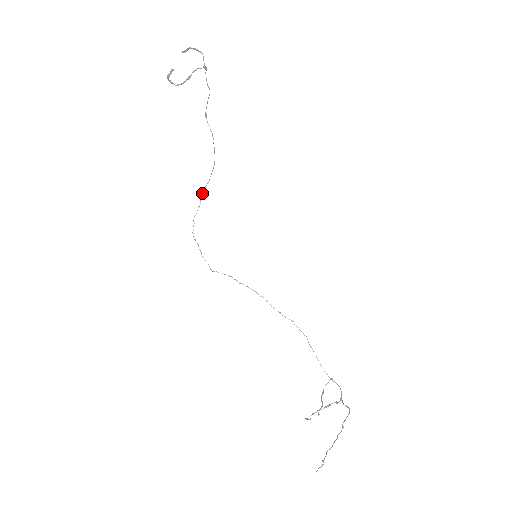
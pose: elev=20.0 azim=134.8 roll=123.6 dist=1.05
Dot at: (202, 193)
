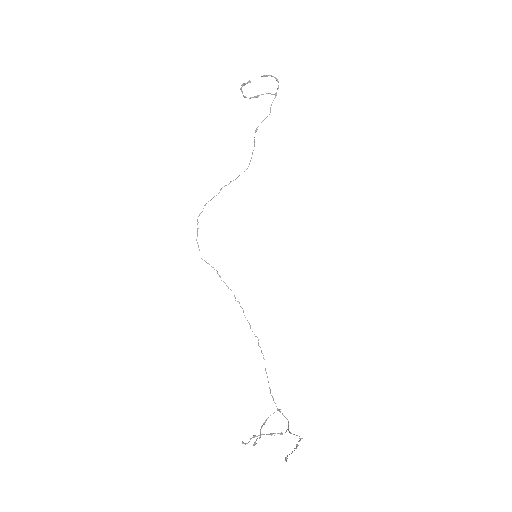
Dot at: occluded
